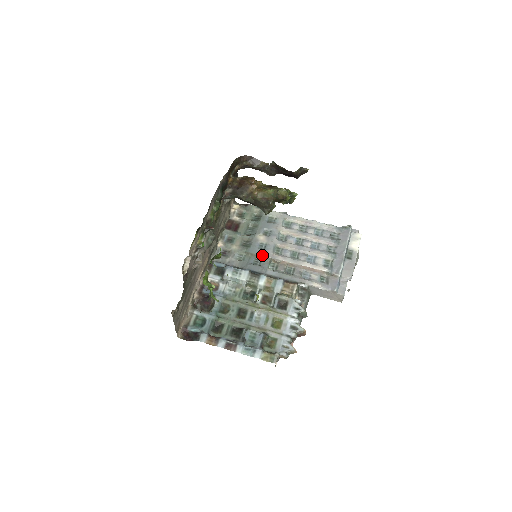
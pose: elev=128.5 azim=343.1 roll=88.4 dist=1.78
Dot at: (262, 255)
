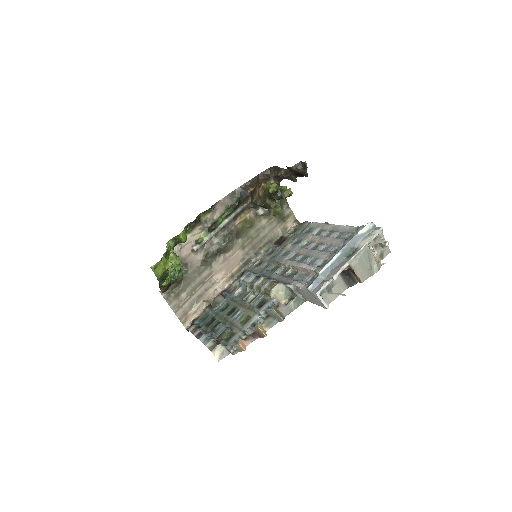
Dot at: (277, 261)
